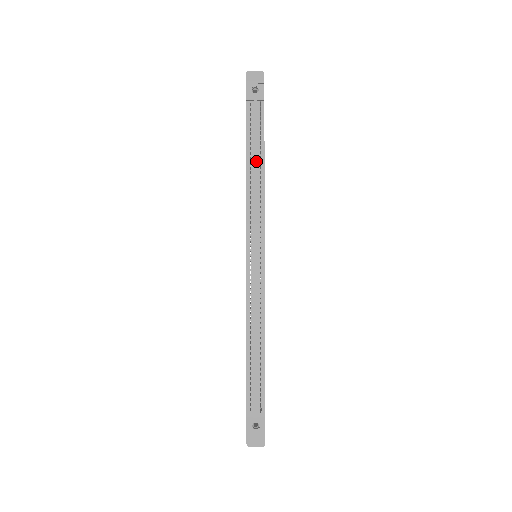
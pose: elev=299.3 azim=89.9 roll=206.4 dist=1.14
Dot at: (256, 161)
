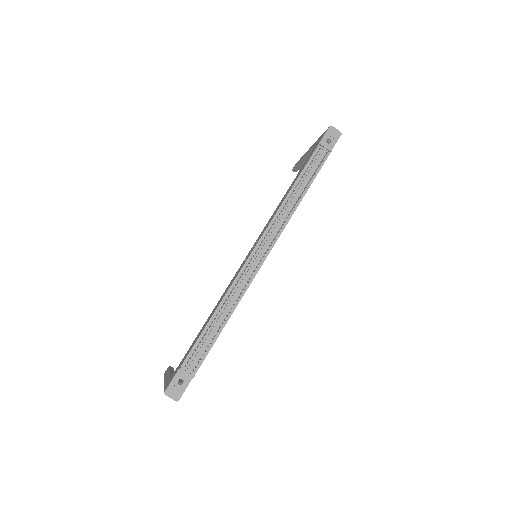
Dot at: (301, 188)
